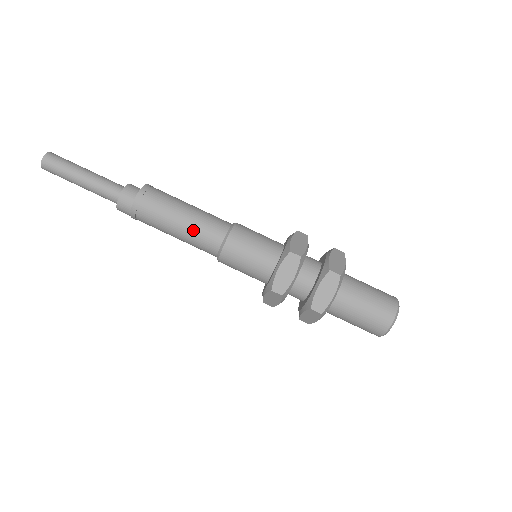
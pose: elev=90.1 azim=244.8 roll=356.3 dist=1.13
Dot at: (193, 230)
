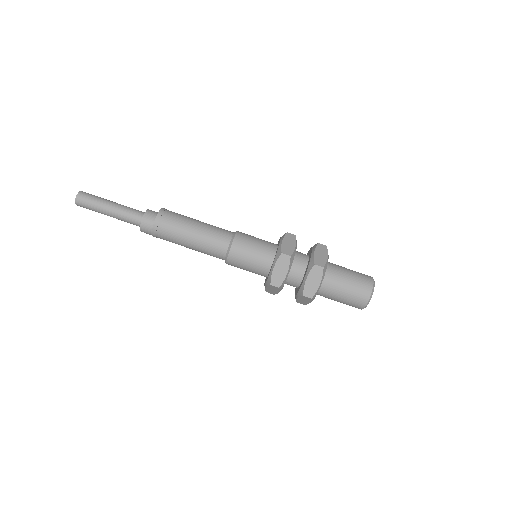
Dot at: (203, 243)
